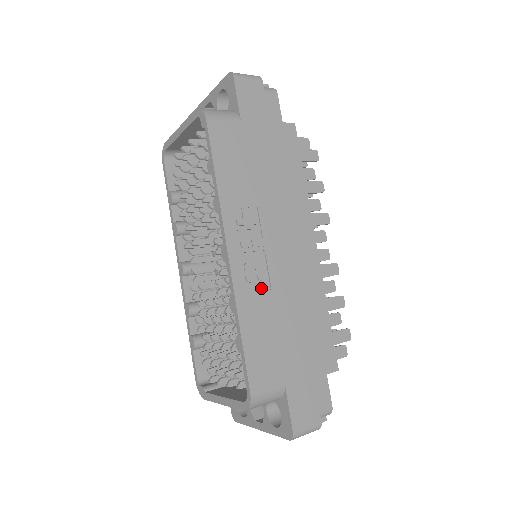
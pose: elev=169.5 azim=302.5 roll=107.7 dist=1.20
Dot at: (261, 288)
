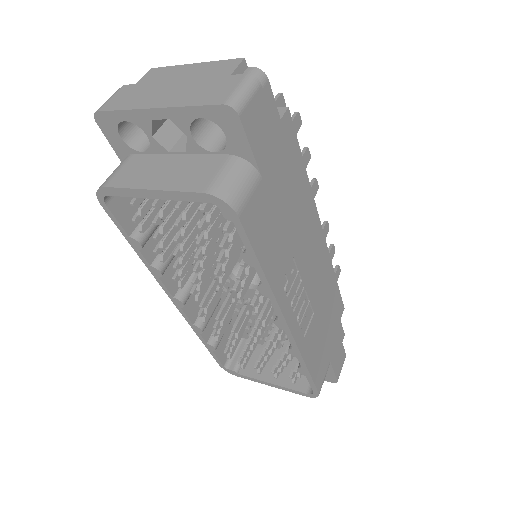
Dot at: (308, 320)
